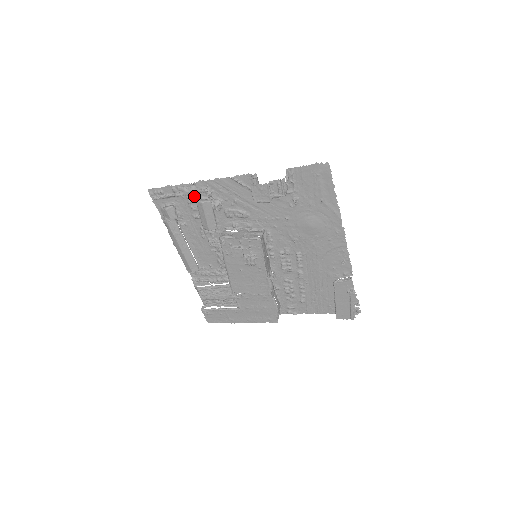
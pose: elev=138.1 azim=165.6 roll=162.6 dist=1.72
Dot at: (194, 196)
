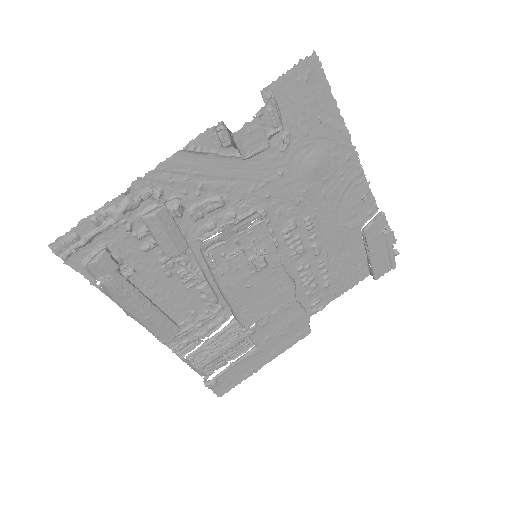
Dot at: (133, 214)
